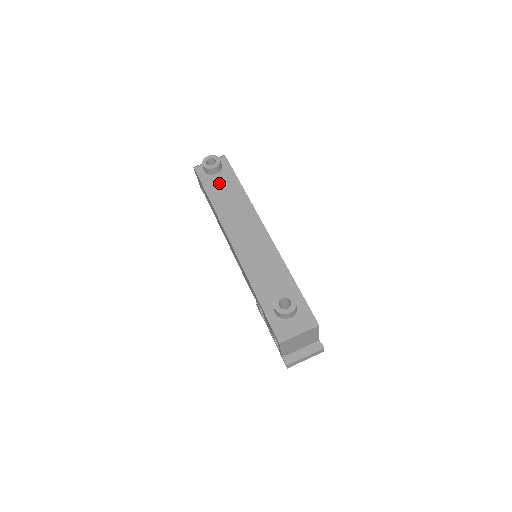
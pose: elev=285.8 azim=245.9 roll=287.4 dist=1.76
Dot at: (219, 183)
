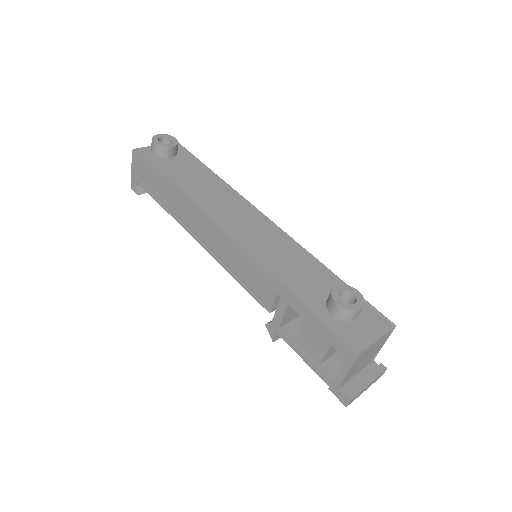
Dot at: (180, 167)
